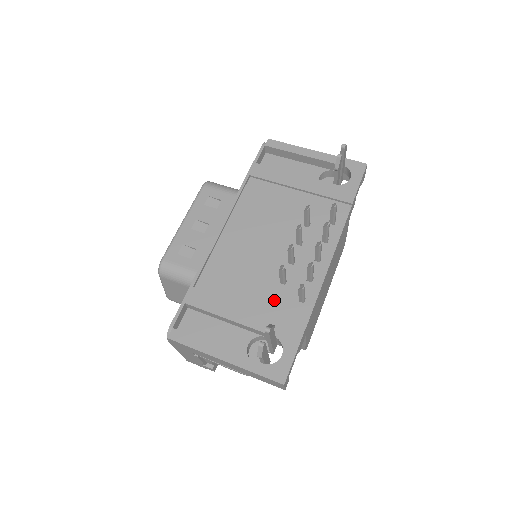
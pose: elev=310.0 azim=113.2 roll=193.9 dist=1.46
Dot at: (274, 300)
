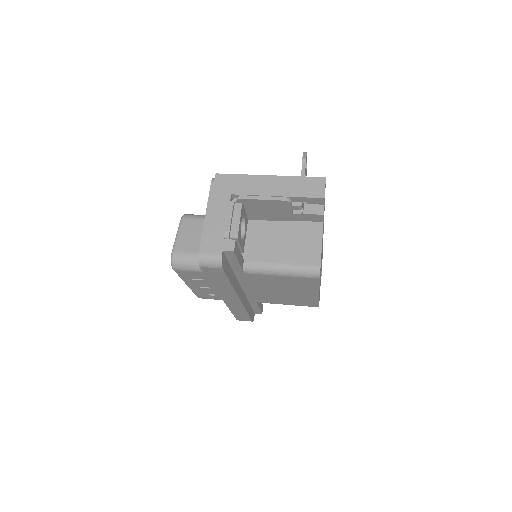
Dot at: occluded
